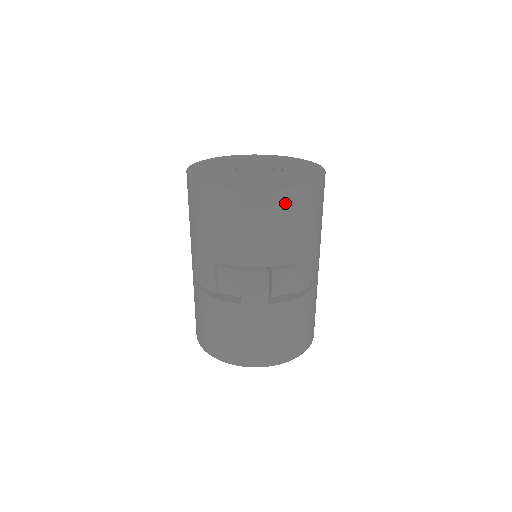
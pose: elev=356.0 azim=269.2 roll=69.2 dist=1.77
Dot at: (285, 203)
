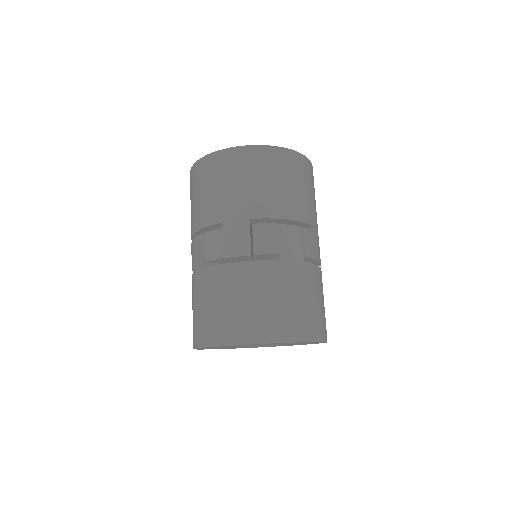
Dot at: (304, 168)
